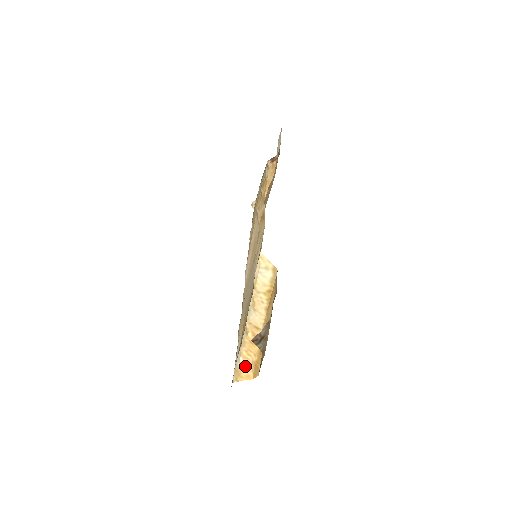
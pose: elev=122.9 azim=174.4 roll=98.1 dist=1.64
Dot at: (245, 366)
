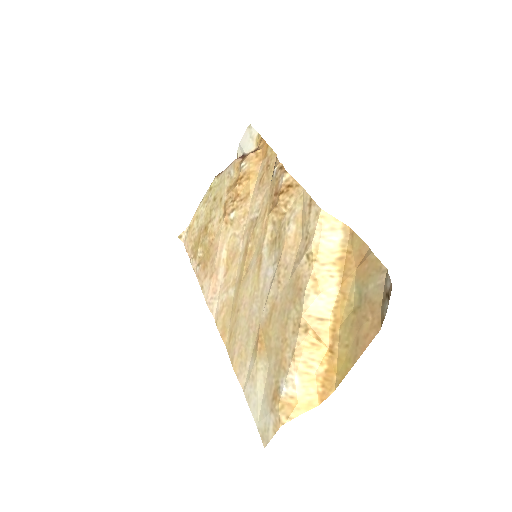
Dot at: (304, 388)
